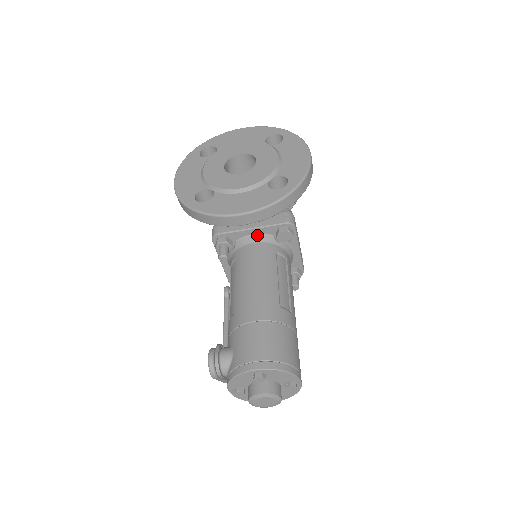
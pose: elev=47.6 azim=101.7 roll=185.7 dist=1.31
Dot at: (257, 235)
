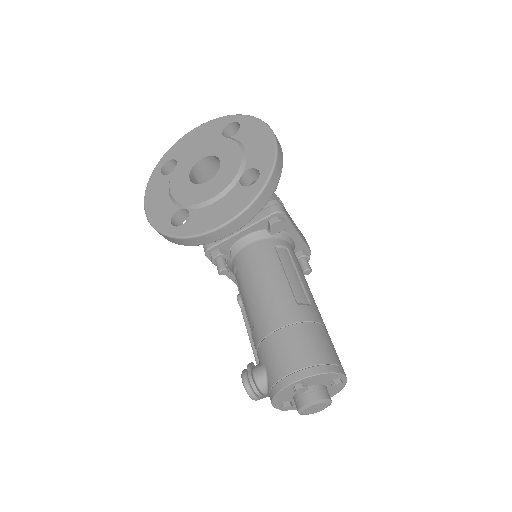
Dot at: (249, 235)
